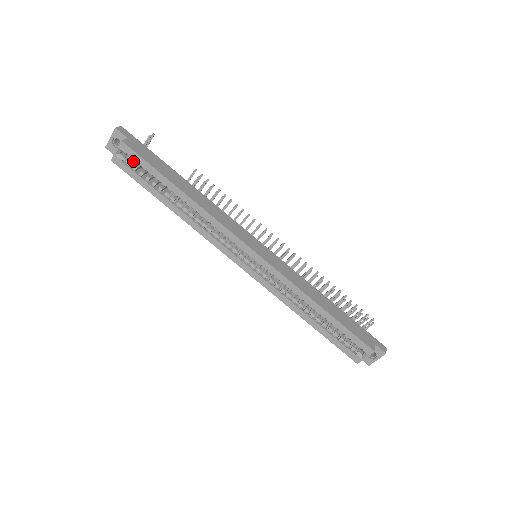
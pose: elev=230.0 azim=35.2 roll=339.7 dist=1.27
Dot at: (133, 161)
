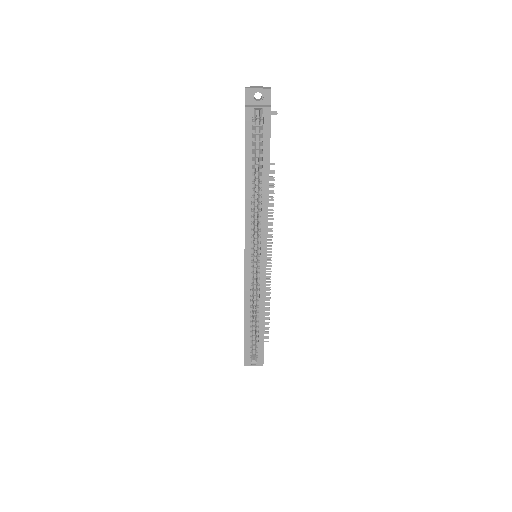
Dot at: occluded
